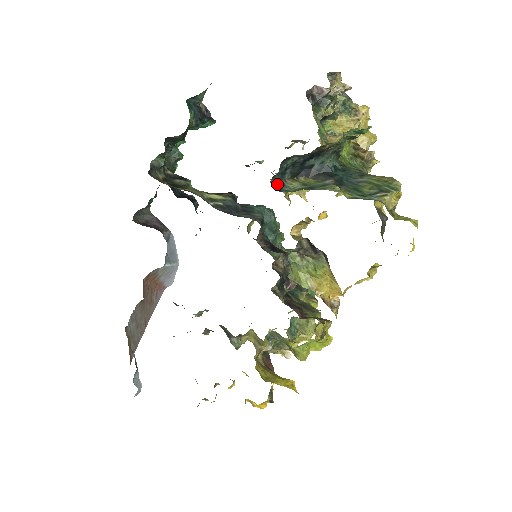
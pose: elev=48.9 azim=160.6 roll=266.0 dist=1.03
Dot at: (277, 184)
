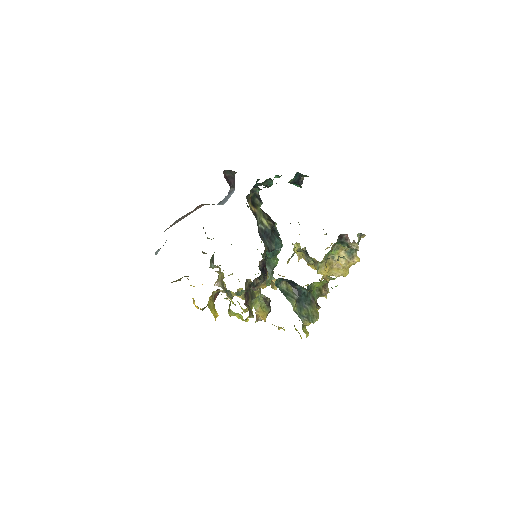
Dot at: (278, 281)
